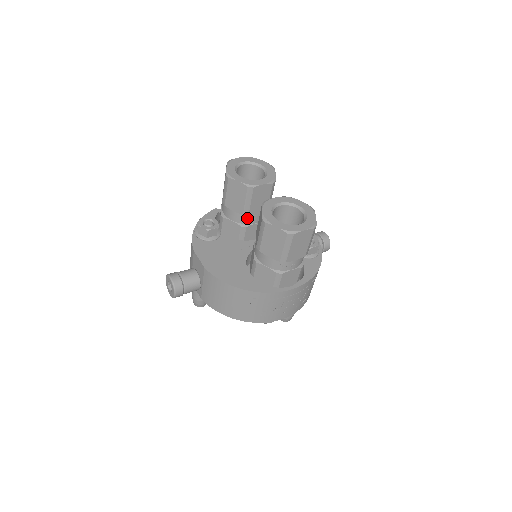
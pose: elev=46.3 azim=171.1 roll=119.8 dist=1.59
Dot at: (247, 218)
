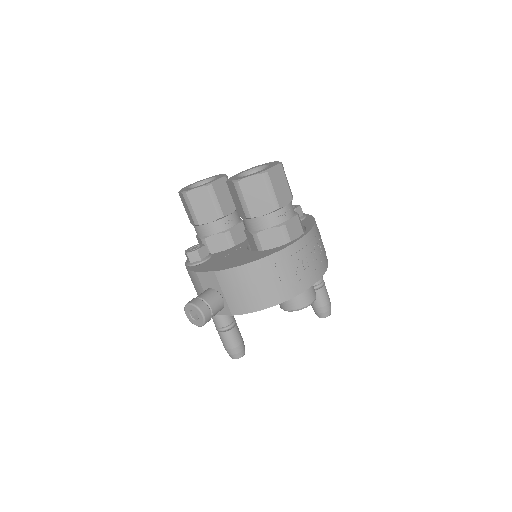
Dot at: (225, 222)
